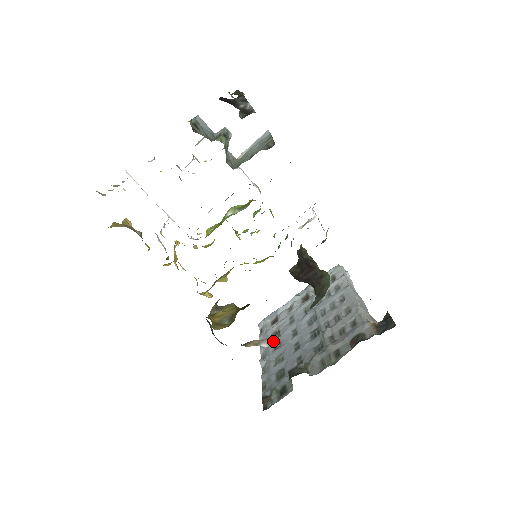
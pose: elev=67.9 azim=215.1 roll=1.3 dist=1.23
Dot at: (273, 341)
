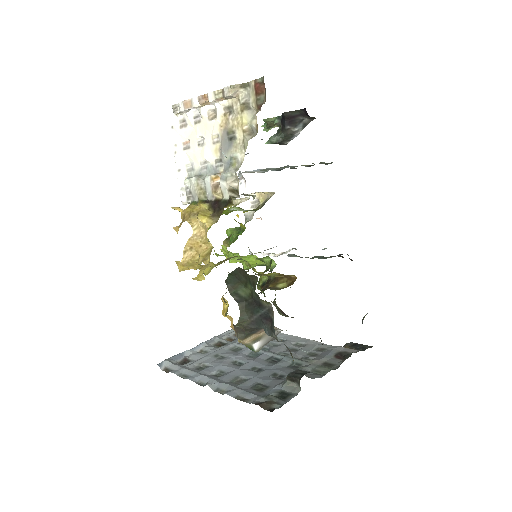
Dot at: (267, 343)
